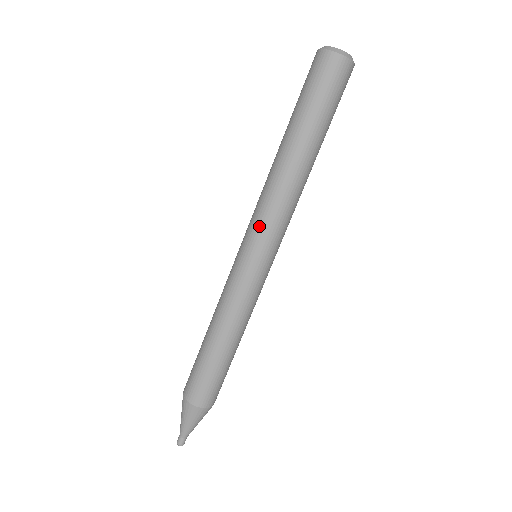
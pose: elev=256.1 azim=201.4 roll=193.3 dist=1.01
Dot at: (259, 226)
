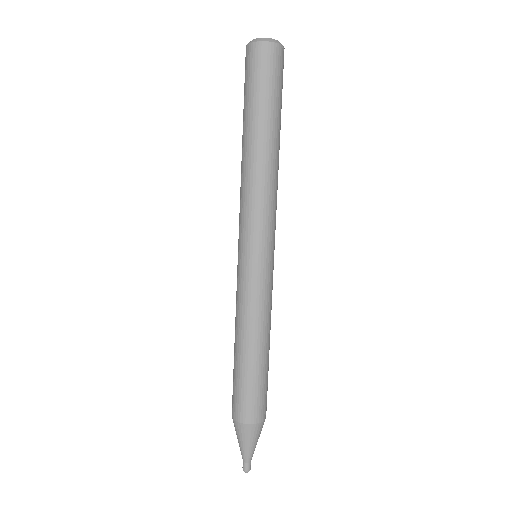
Dot at: (251, 225)
